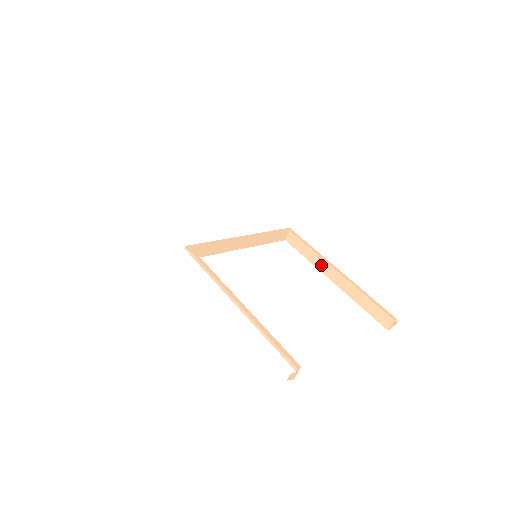
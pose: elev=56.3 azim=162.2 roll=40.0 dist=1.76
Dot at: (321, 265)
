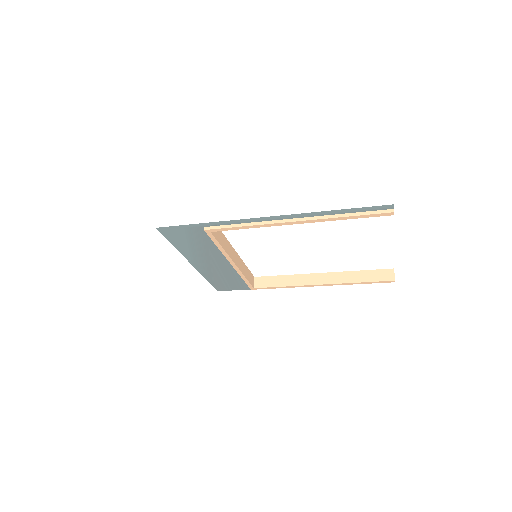
Dot at: (303, 280)
